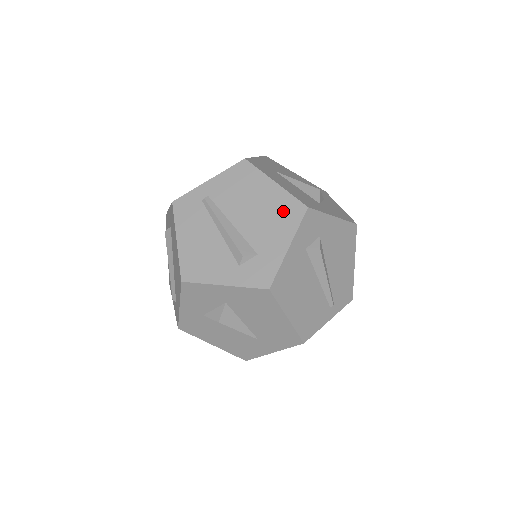
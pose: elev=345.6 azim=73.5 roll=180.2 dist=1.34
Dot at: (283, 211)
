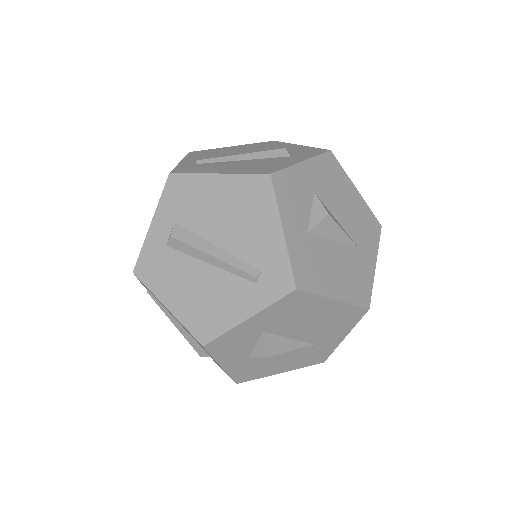
Dot at: (263, 145)
